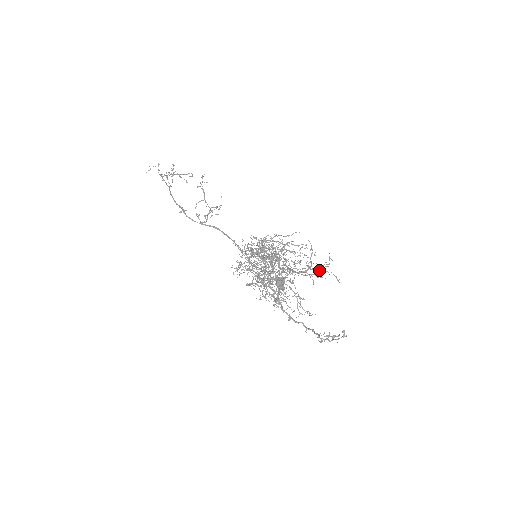
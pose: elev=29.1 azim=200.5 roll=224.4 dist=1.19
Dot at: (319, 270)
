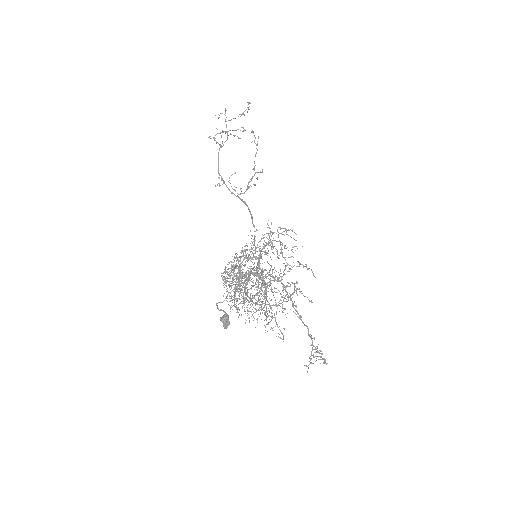
Dot at: (275, 305)
